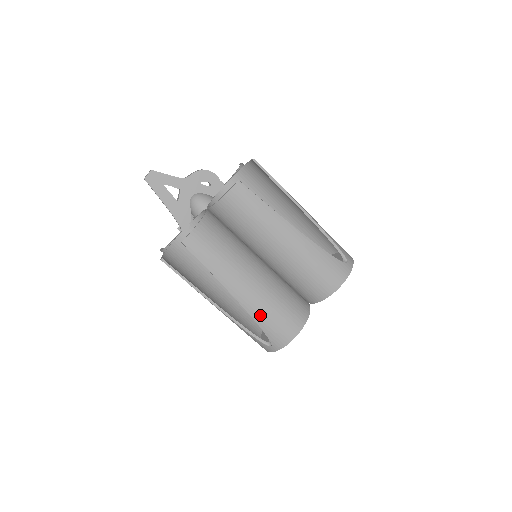
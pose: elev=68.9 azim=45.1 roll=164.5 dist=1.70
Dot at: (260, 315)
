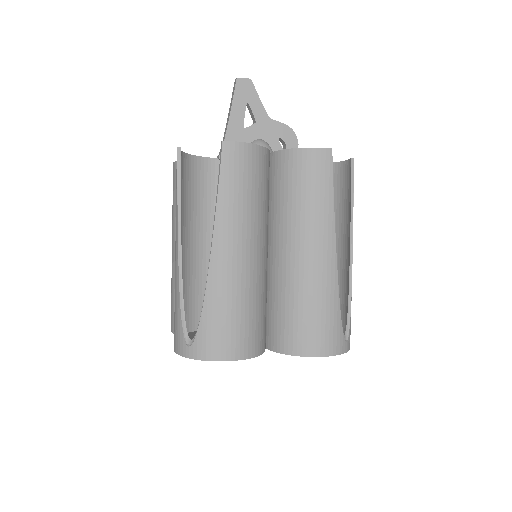
Dot at: (216, 297)
